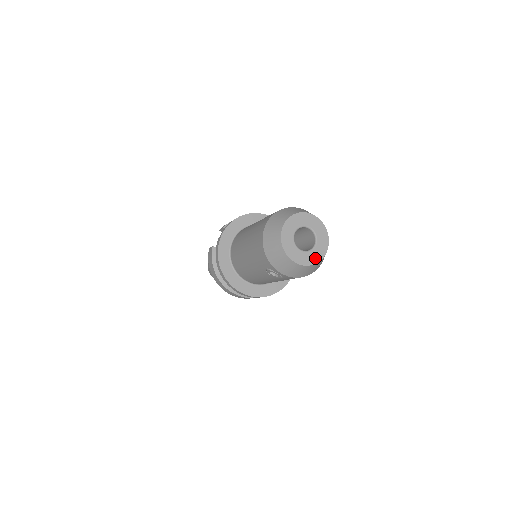
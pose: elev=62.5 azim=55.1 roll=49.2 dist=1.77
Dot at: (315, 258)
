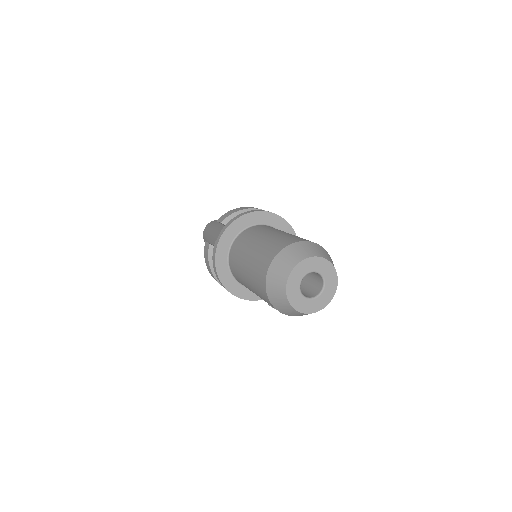
Dot at: (321, 304)
